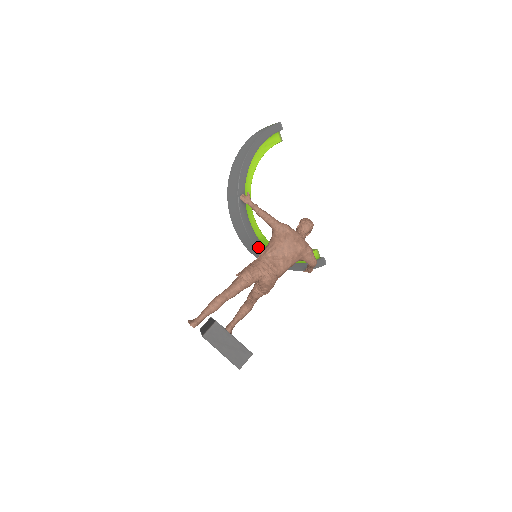
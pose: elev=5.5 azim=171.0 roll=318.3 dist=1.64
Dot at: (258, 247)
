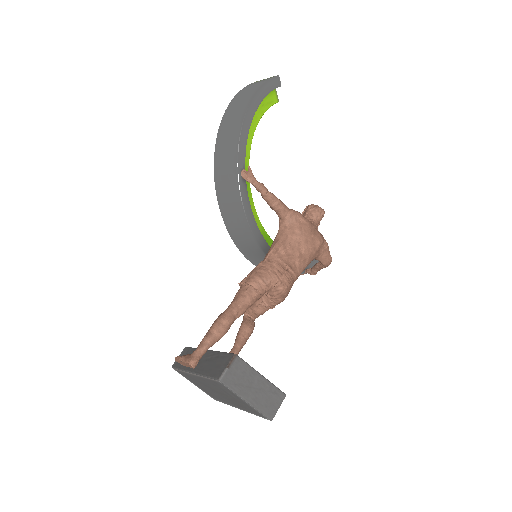
Dot at: (260, 243)
